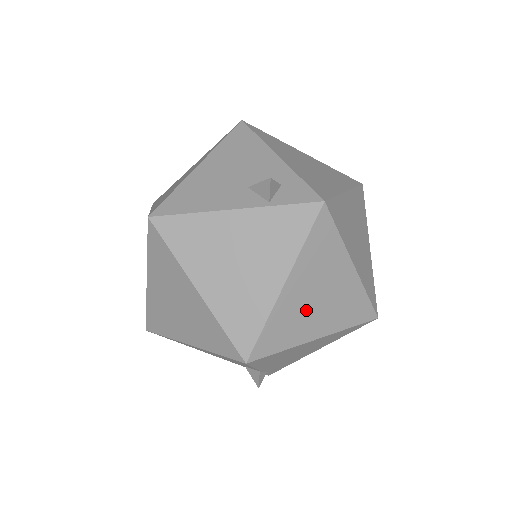
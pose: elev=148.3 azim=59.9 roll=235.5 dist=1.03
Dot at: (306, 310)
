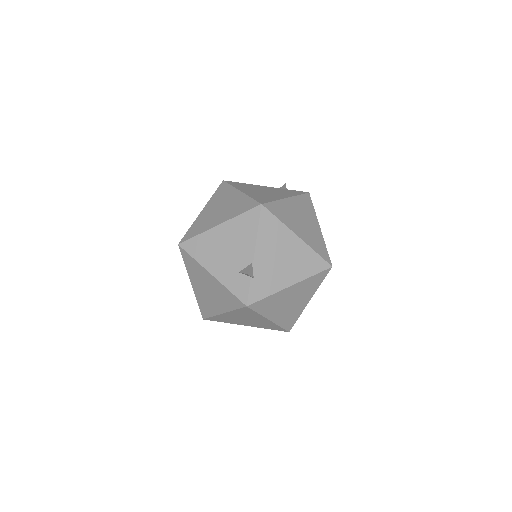
Dot at: (295, 218)
